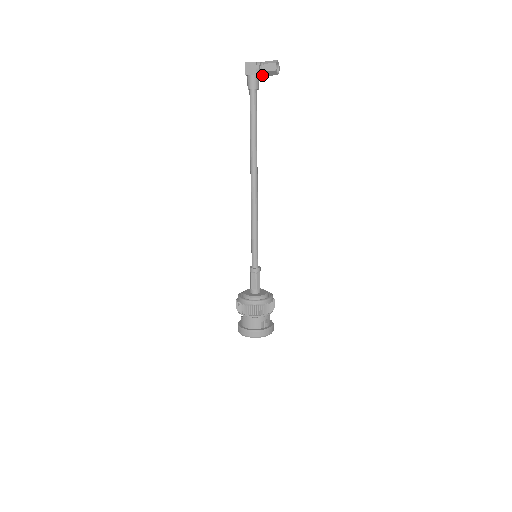
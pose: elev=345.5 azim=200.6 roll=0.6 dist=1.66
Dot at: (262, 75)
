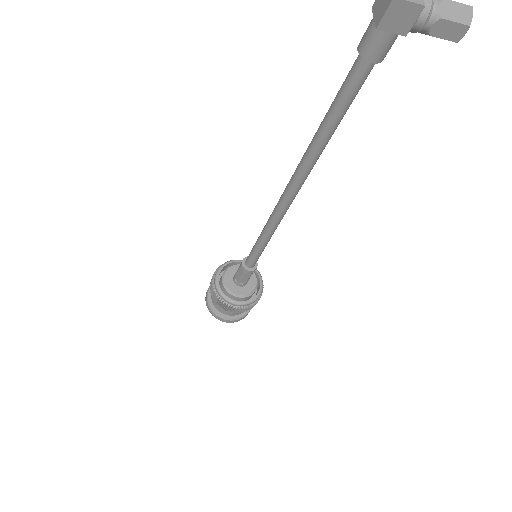
Dot at: occluded
